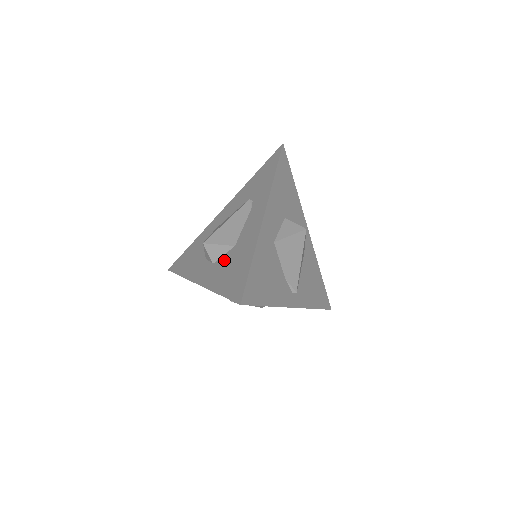
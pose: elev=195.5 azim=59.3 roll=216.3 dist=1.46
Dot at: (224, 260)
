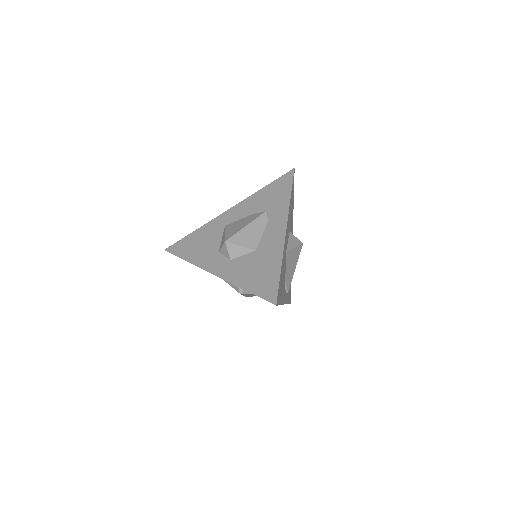
Dot at: (245, 260)
